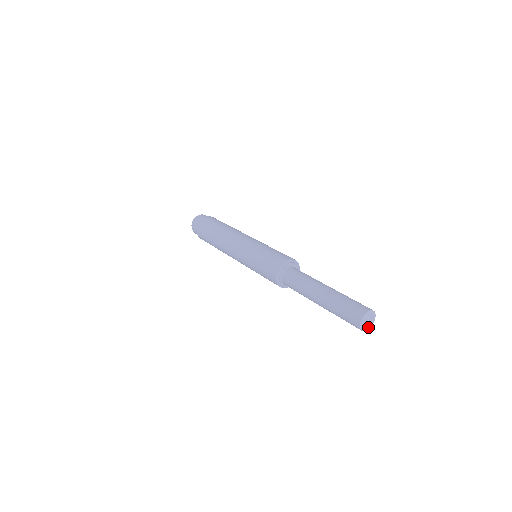
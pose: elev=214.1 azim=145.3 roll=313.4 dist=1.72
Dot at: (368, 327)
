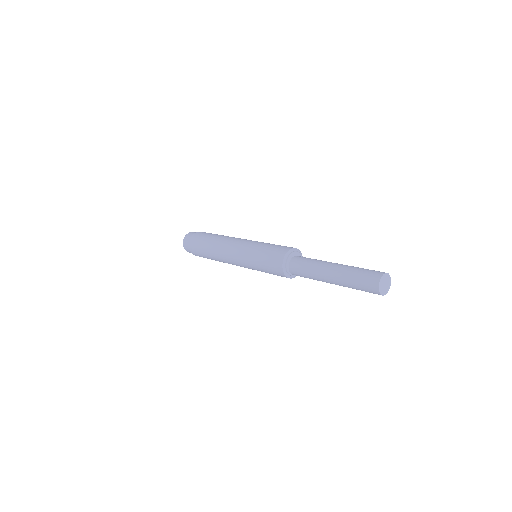
Dot at: (388, 289)
